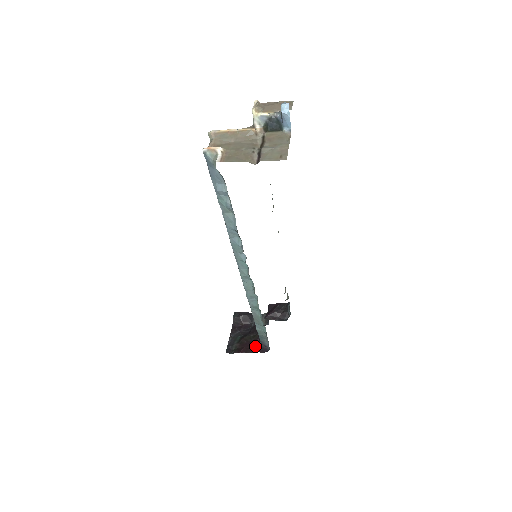
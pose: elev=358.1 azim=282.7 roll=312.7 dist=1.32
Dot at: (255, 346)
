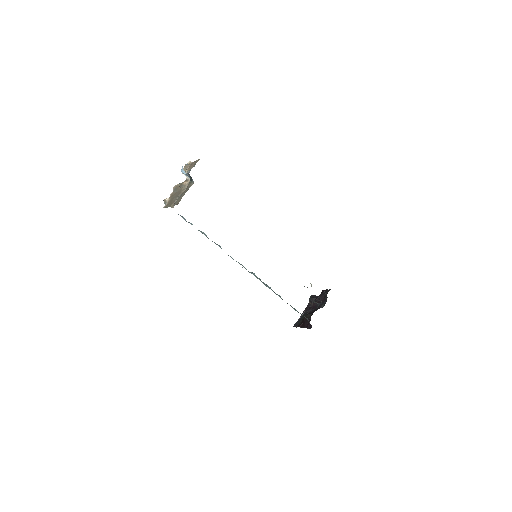
Dot at: (307, 323)
